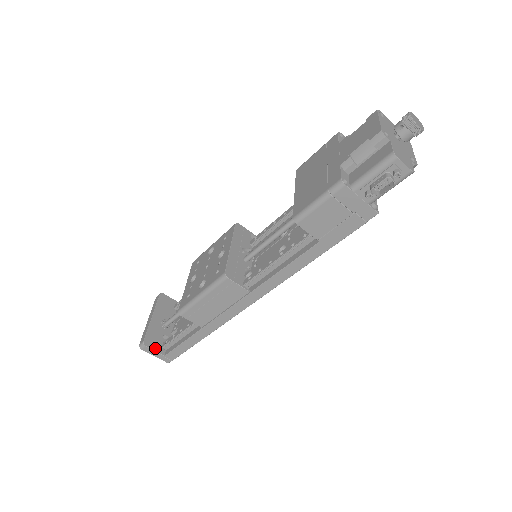
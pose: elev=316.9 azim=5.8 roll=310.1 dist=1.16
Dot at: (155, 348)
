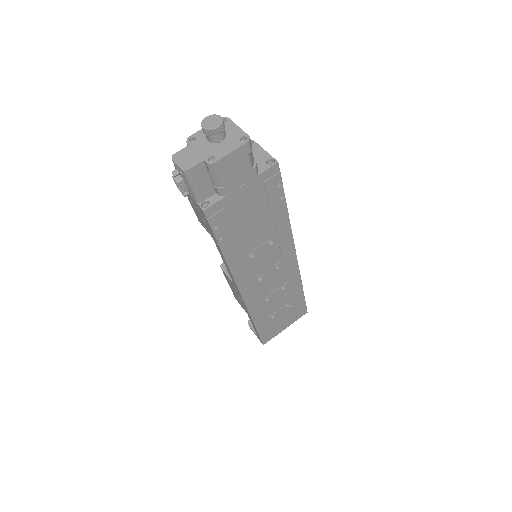
Dot at: occluded
